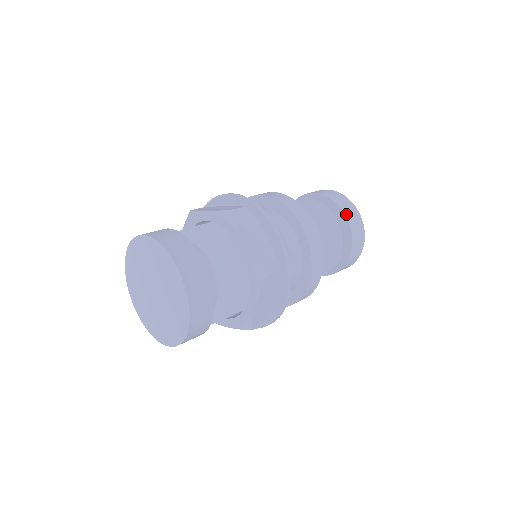
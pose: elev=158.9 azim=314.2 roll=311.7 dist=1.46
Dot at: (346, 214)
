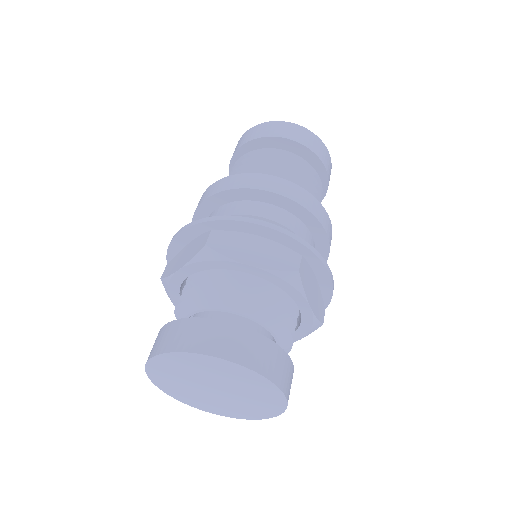
Dot at: (327, 171)
